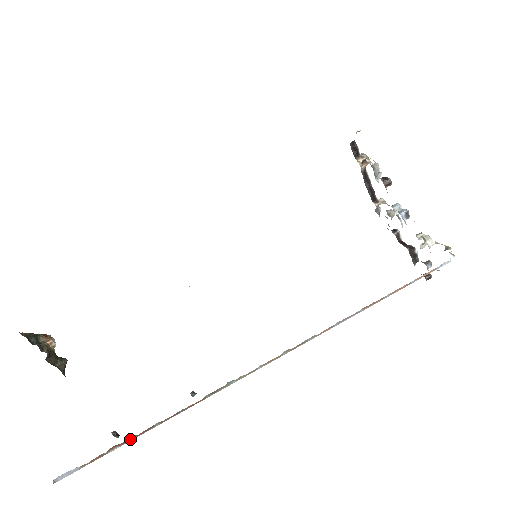
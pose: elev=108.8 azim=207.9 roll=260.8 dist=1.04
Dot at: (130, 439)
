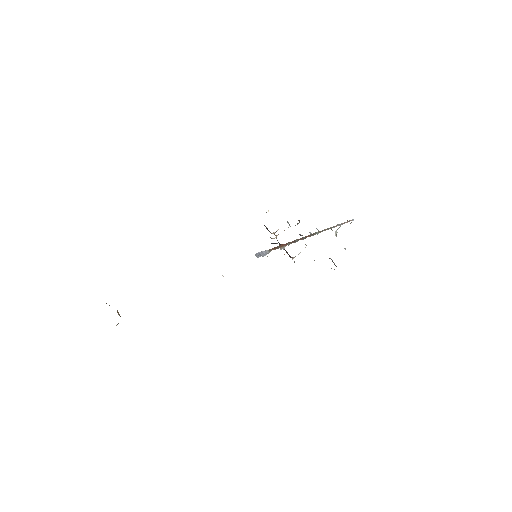
Dot at: (287, 244)
